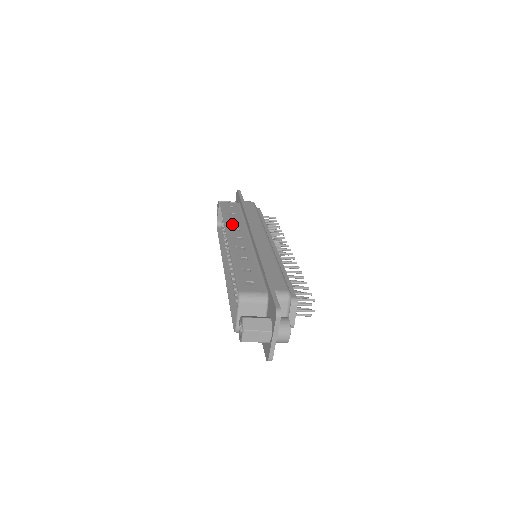
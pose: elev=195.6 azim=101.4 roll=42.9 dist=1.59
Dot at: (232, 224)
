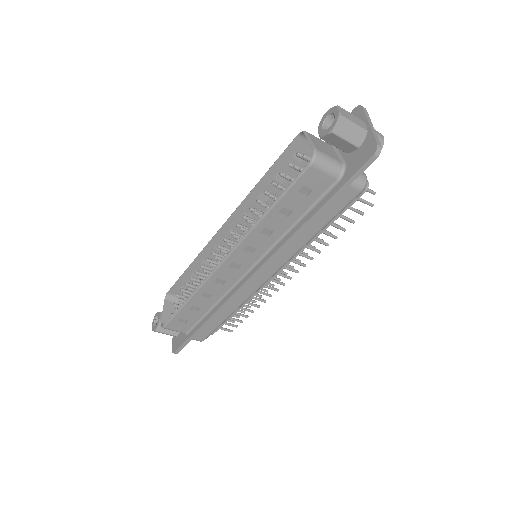
Dot at: (209, 254)
